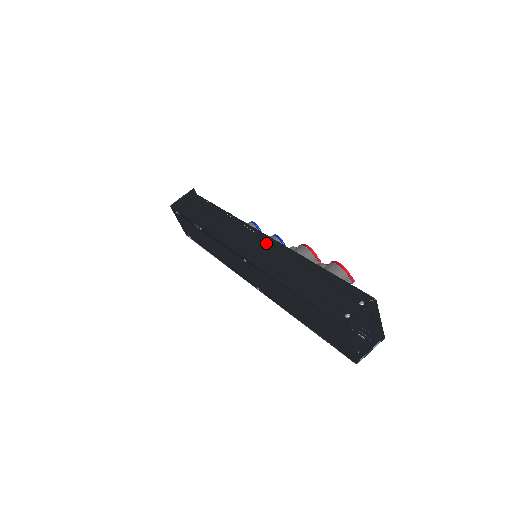
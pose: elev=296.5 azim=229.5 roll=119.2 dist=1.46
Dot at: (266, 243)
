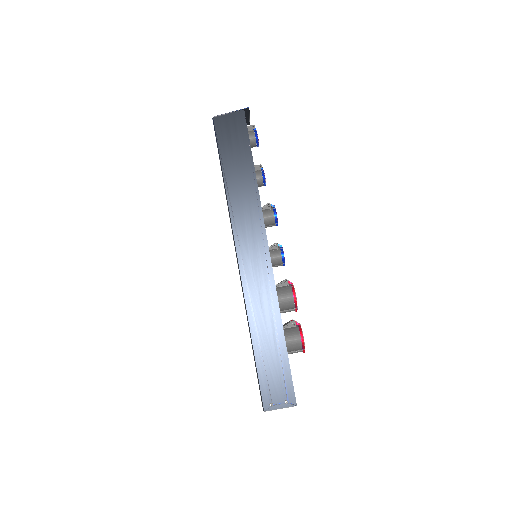
Dot at: (265, 276)
